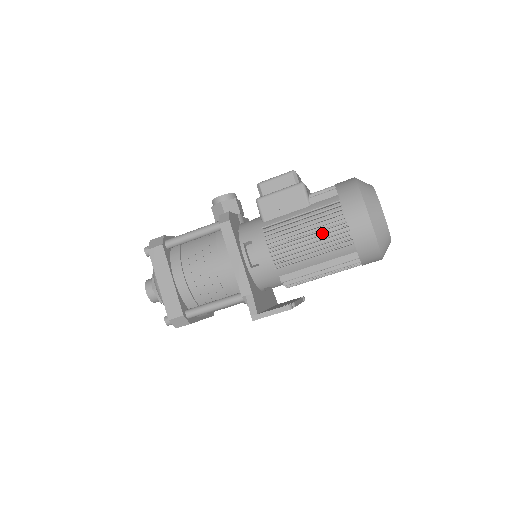
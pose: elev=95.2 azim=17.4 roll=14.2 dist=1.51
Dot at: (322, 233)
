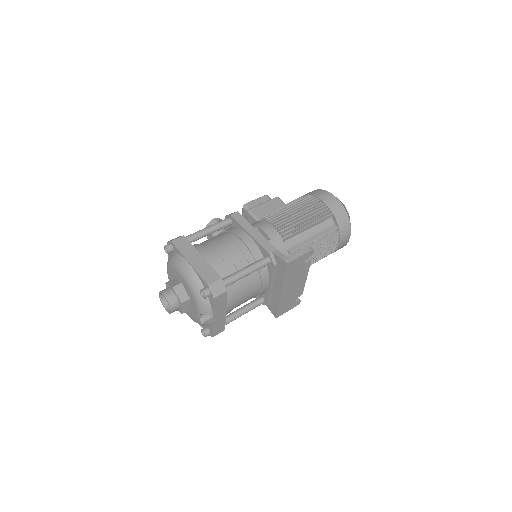
Dot at: (308, 212)
